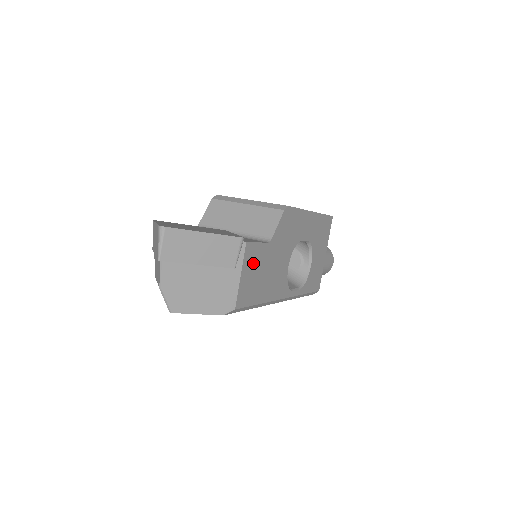
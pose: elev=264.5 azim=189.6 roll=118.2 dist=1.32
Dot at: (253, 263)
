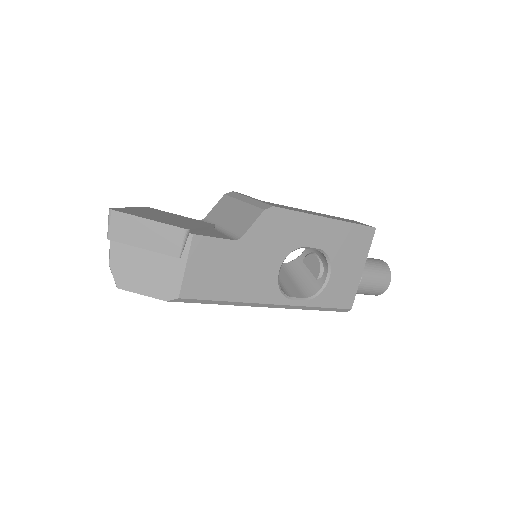
Dot at: (208, 257)
